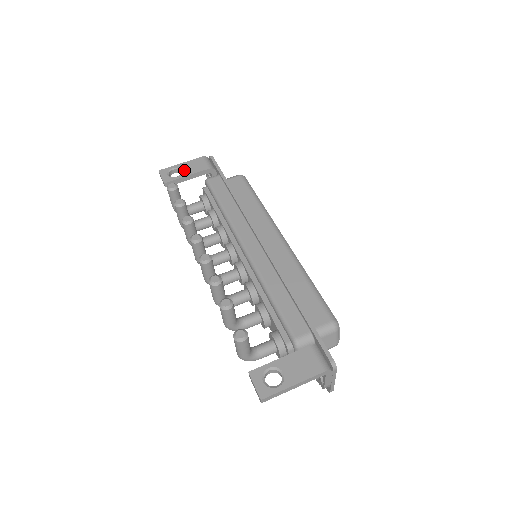
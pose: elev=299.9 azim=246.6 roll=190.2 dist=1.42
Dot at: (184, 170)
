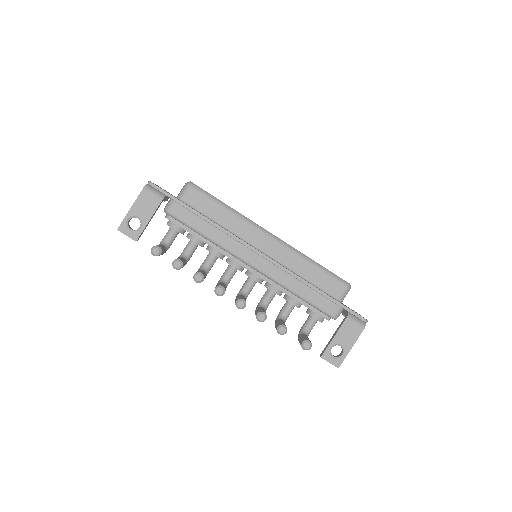
Dot at: (140, 216)
